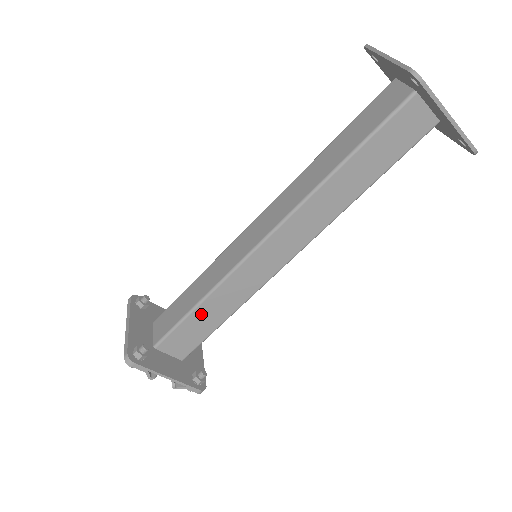
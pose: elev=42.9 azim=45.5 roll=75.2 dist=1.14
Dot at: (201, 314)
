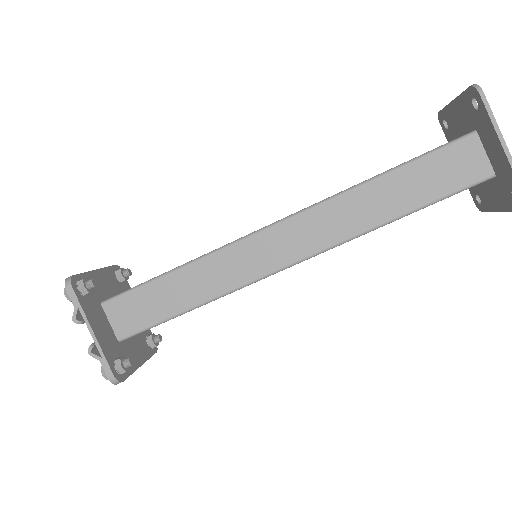
Dot at: (169, 285)
